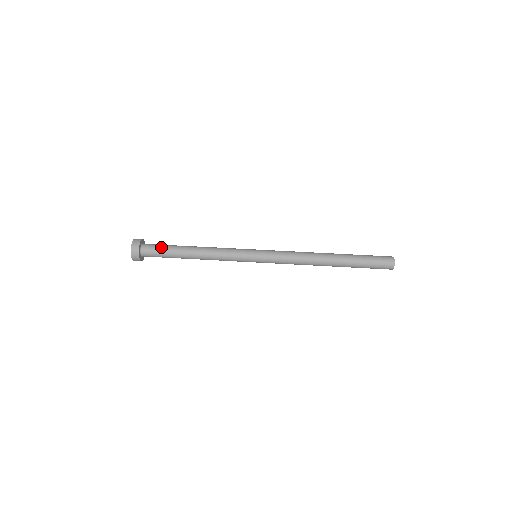
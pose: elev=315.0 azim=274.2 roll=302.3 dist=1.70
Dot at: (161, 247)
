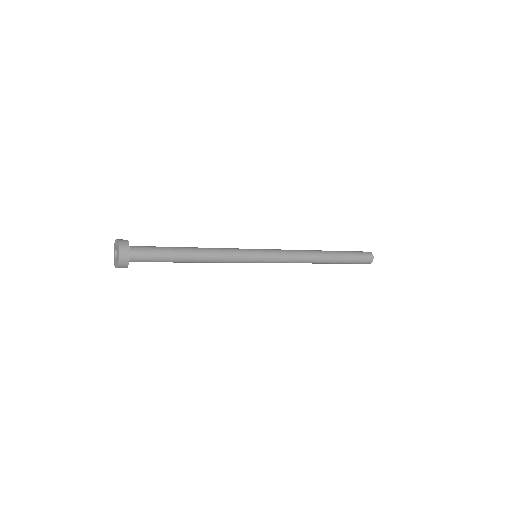
Dot at: (152, 246)
